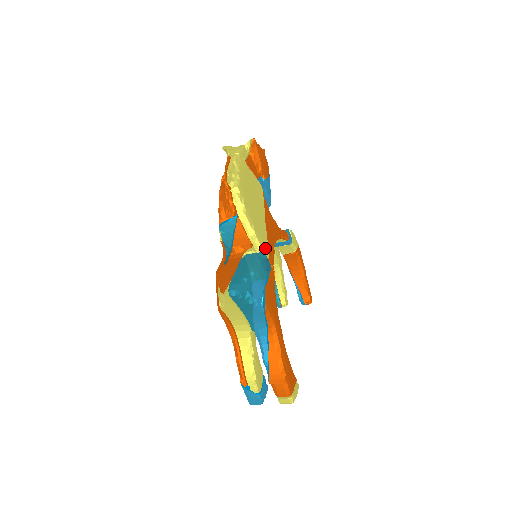
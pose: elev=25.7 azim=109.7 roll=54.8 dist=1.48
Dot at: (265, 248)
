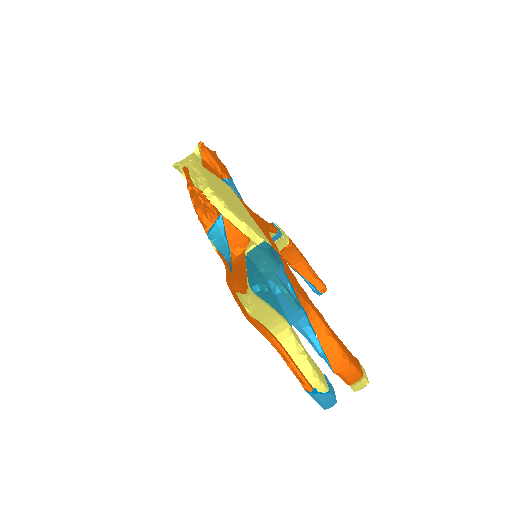
Dot at: (264, 237)
